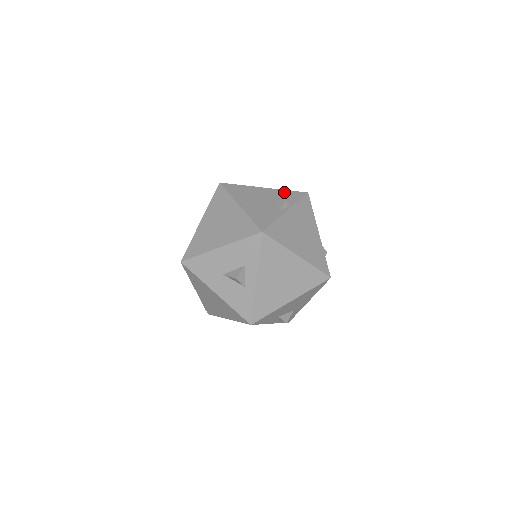
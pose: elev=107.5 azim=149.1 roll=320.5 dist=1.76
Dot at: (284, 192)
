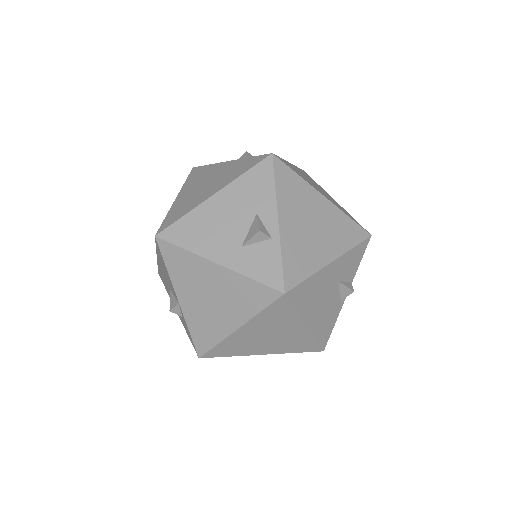
Dot at: (351, 256)
